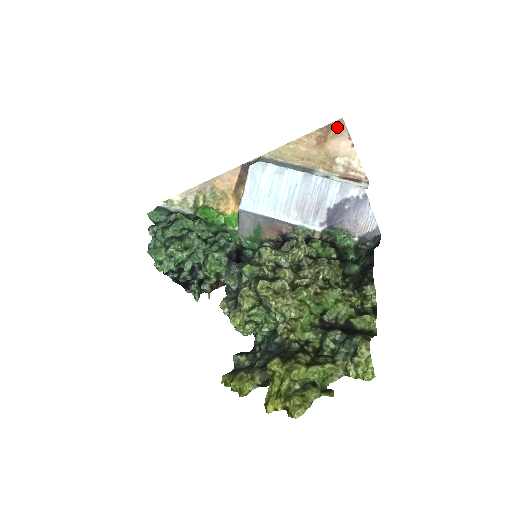
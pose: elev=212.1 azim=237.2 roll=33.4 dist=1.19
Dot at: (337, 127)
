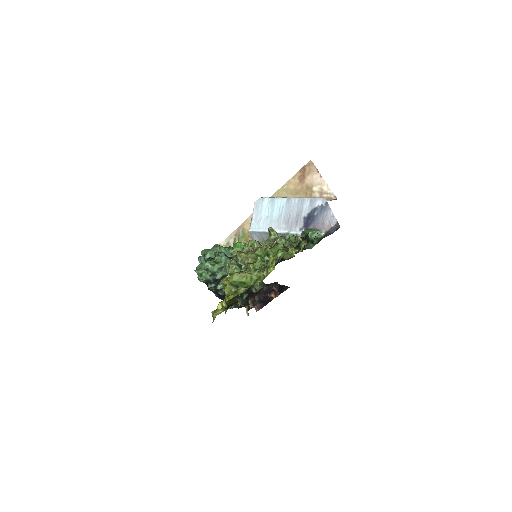
Dot at: (309, 167)
